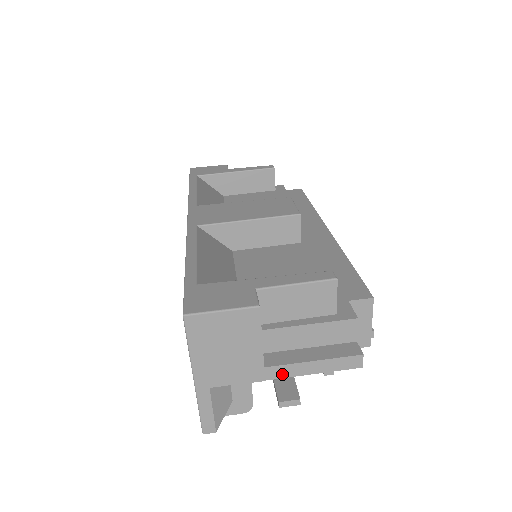
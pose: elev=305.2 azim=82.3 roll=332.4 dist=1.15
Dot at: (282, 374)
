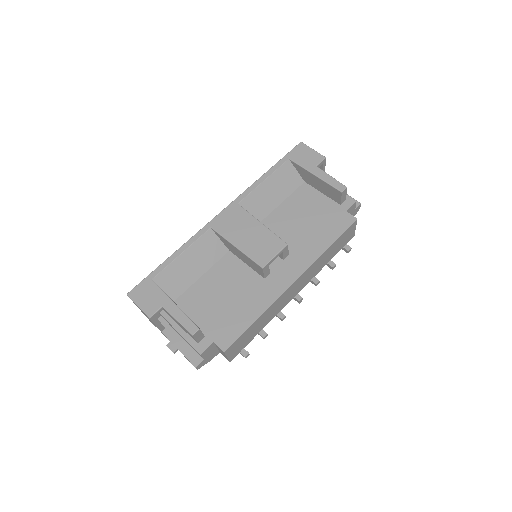
Dot at: occluded
